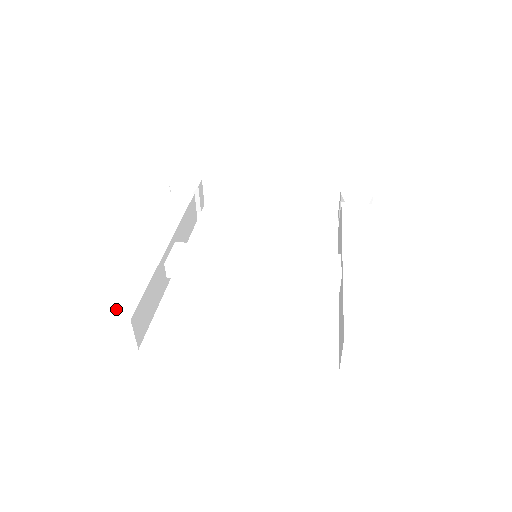
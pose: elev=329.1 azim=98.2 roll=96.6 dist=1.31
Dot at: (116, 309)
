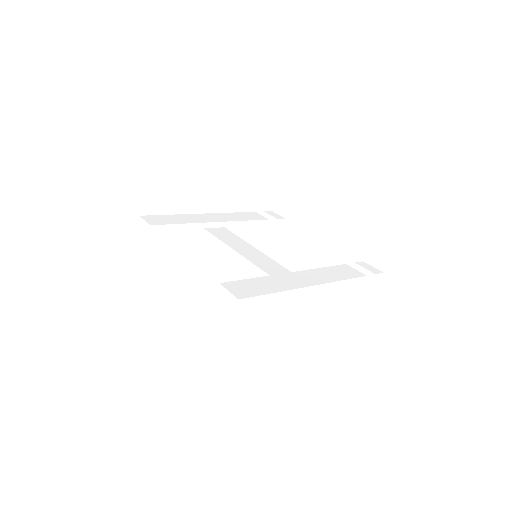
Dot at: (152, 220)
